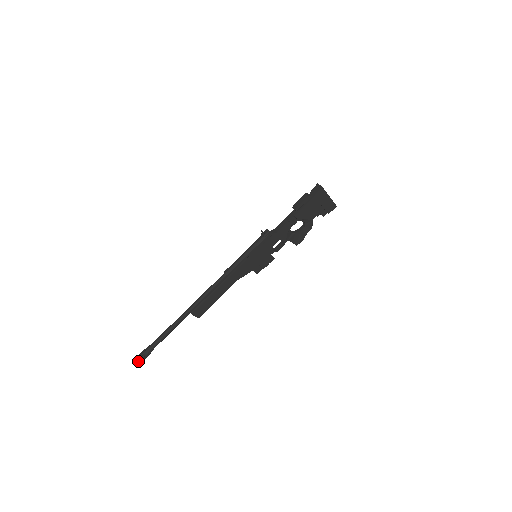
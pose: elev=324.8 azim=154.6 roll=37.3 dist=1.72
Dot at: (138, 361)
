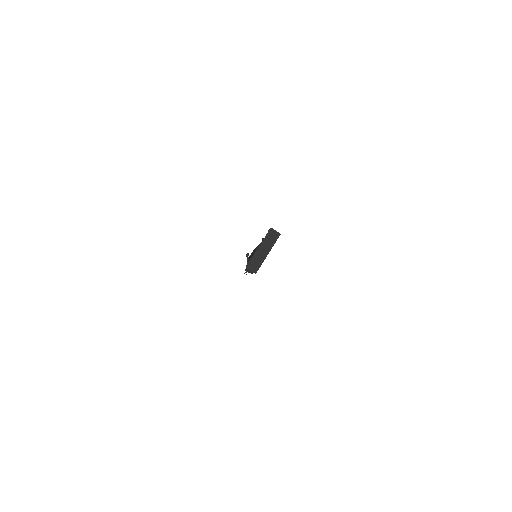
Dot at: occluded
